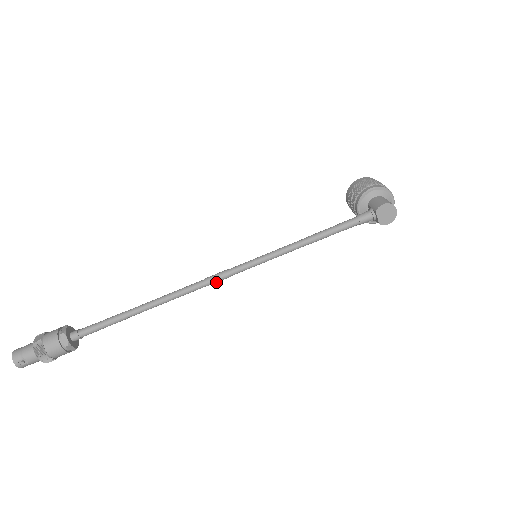
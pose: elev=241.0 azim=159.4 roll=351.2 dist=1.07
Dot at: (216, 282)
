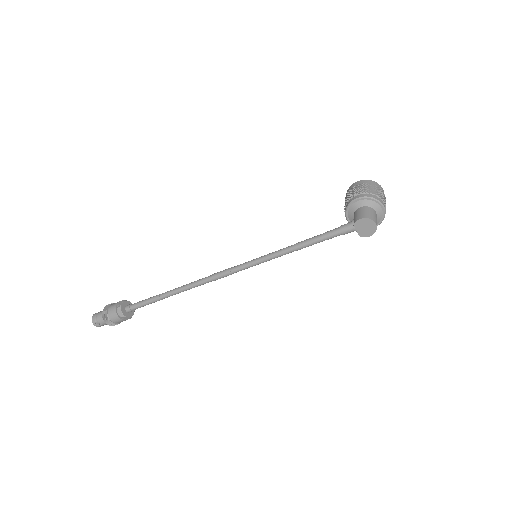
Dot at: occluded
